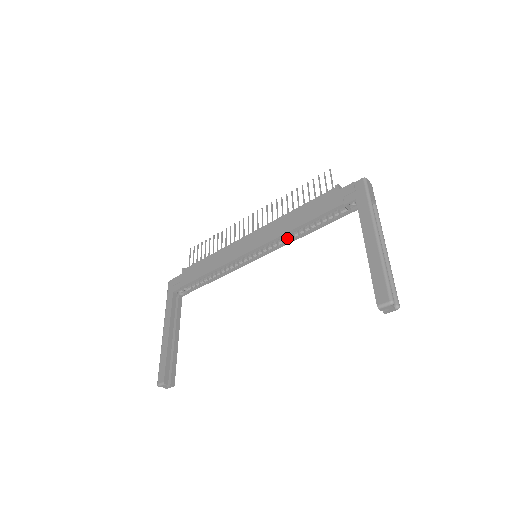
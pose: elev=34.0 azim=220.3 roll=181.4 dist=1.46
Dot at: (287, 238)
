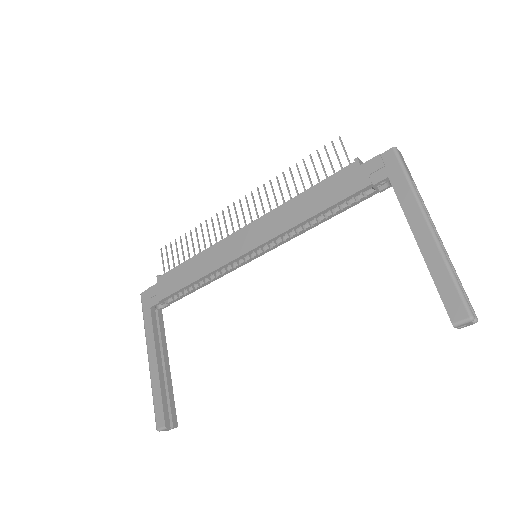
Dot at: (294, 230)
